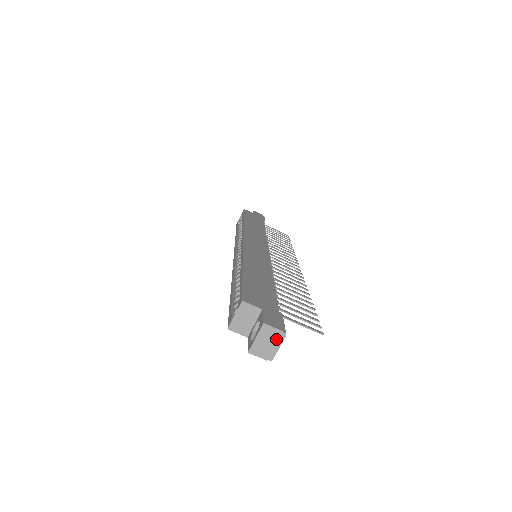
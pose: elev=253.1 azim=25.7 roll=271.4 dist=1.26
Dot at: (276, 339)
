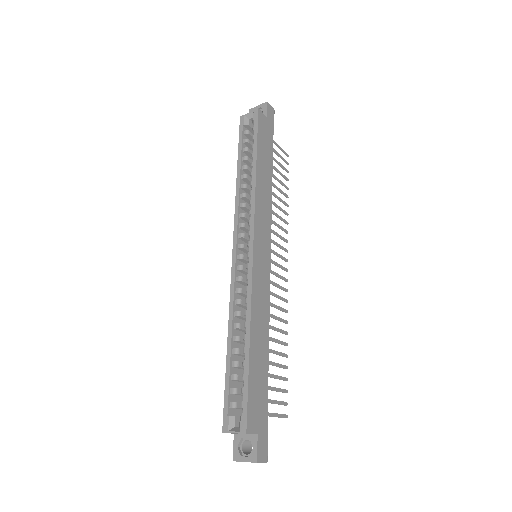
Dot at: occluded
